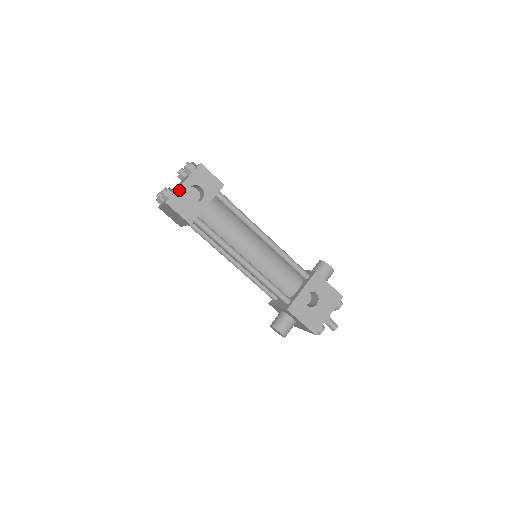
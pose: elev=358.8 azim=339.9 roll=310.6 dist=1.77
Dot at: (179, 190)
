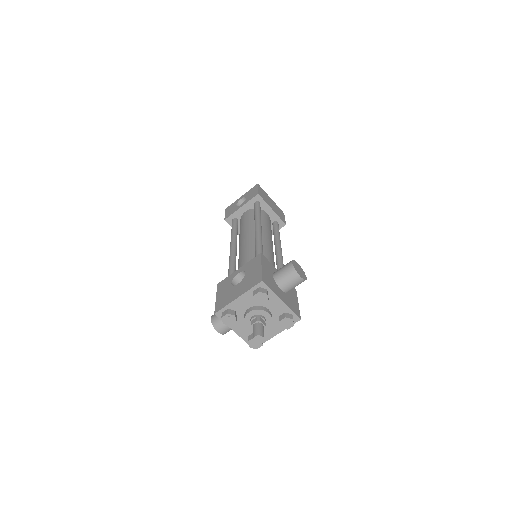
Dot at: (236, 201)
